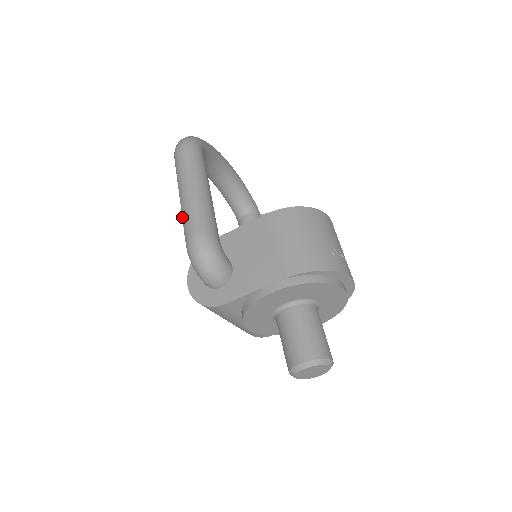
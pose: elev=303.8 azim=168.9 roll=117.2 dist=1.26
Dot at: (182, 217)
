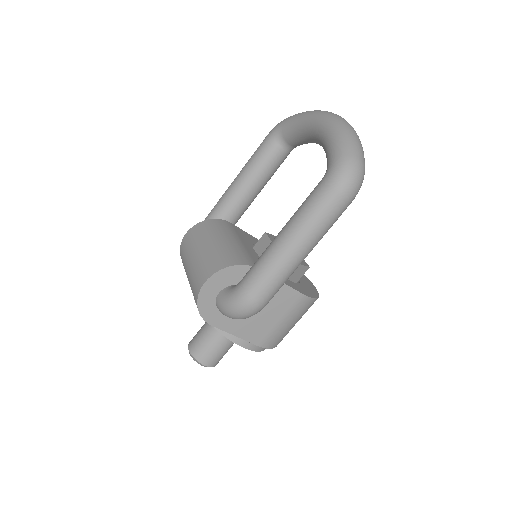
Dot at: (269, 266)
